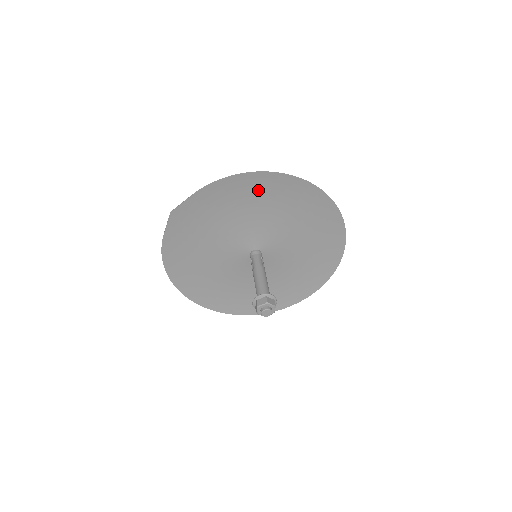
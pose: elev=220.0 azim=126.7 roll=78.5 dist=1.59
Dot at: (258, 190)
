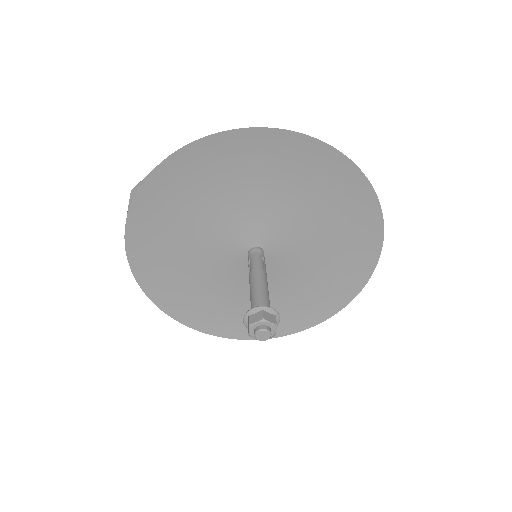
Dot at: (254, 157)
